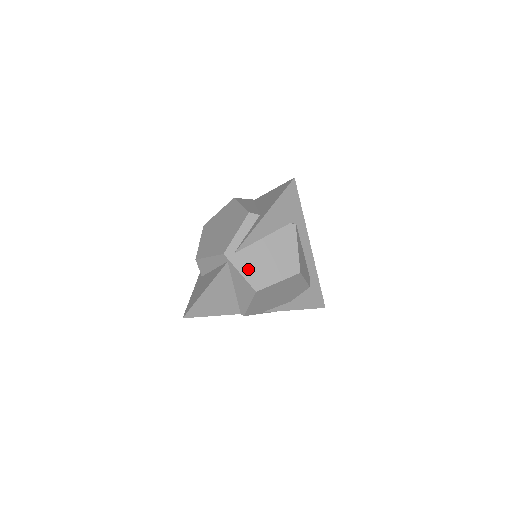
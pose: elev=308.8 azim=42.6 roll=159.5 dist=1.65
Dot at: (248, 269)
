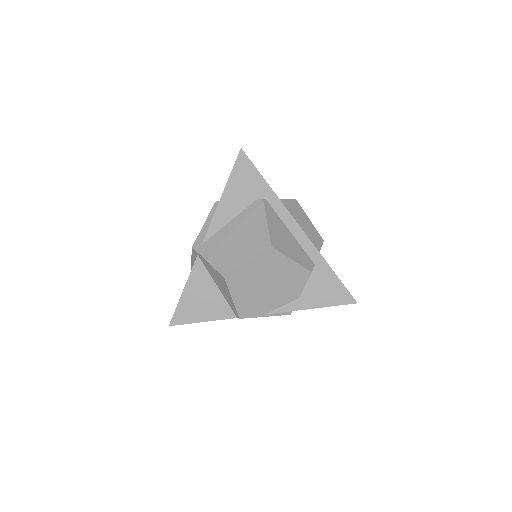
Dot at: (216, 256)
